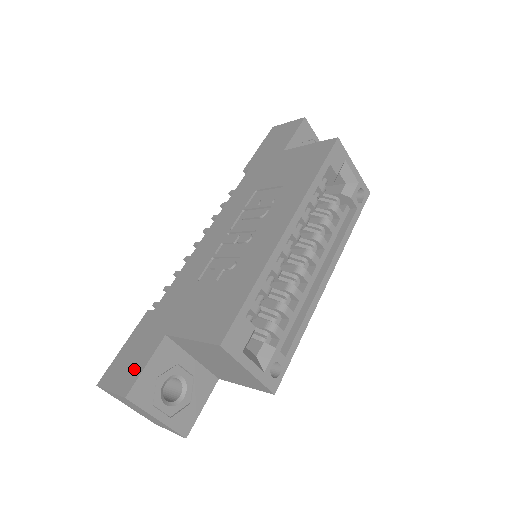
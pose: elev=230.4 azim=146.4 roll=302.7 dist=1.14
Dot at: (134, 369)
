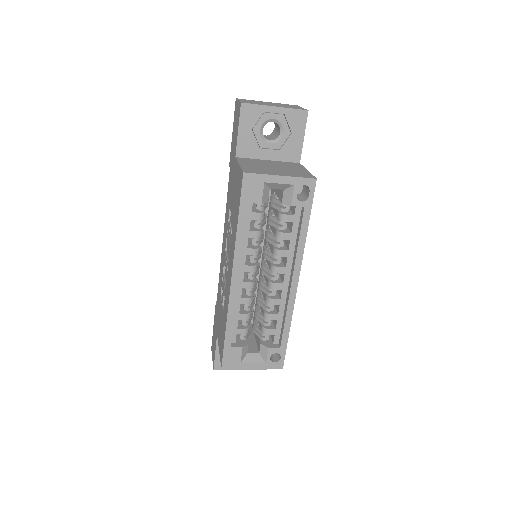
Dot at: (214, 351)
